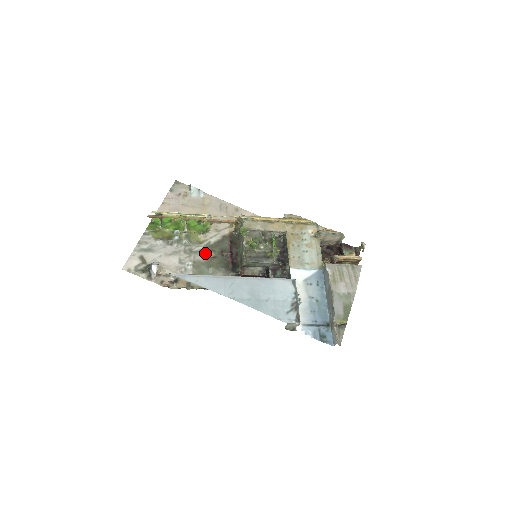
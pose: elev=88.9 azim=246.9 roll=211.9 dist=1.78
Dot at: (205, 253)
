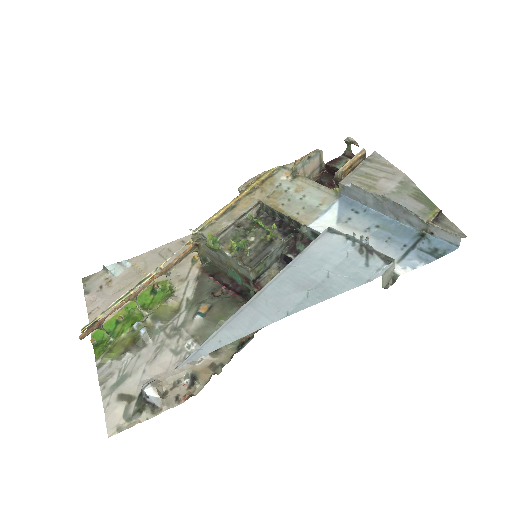
Dot at: (195, 314)
